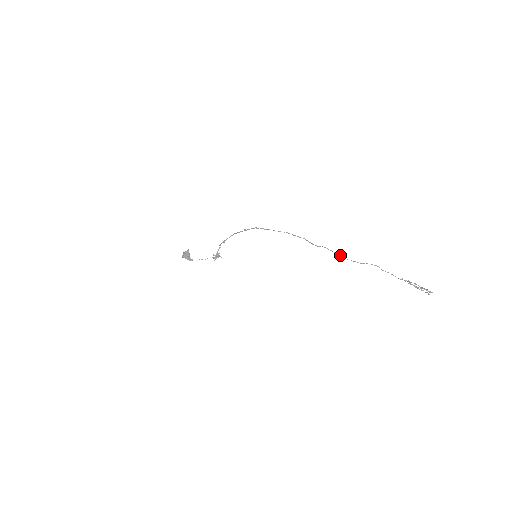
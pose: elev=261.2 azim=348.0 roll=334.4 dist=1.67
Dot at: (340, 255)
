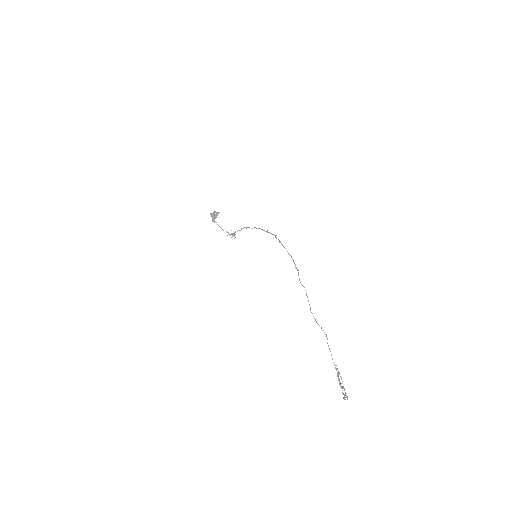
Dot at: occluded
